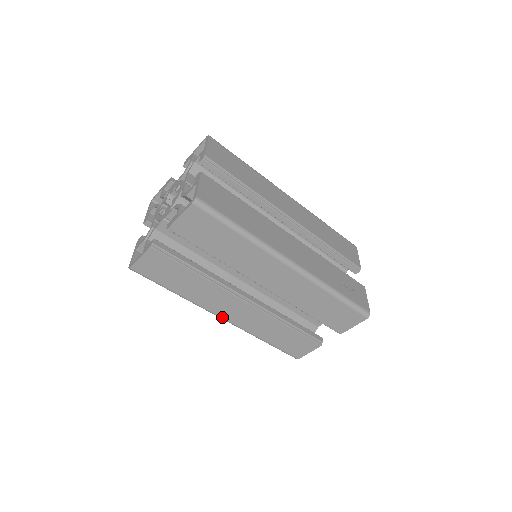
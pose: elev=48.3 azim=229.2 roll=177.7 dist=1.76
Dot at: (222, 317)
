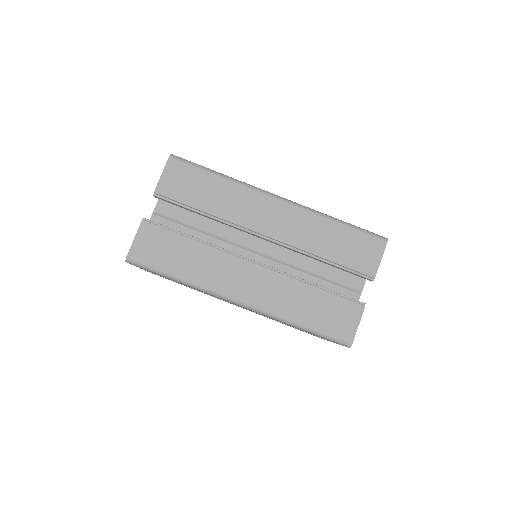
Dot at: (238, 299)
